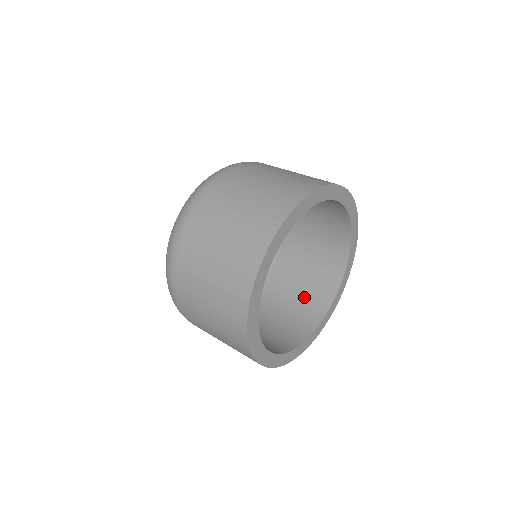
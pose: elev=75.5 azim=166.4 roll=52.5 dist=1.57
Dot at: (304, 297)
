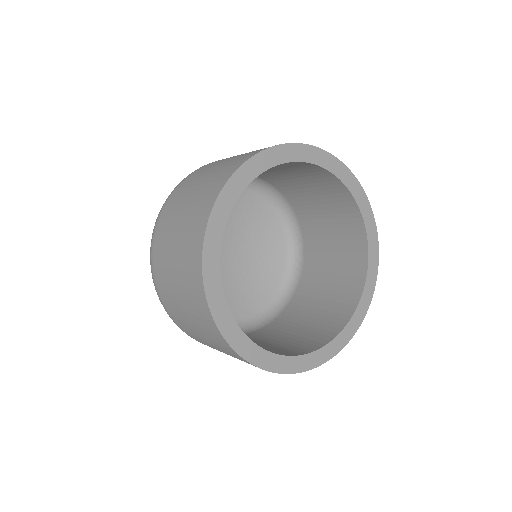
Dot at: (332, 297)
